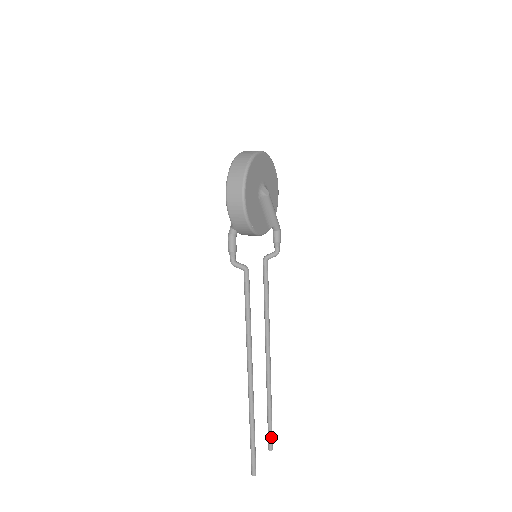
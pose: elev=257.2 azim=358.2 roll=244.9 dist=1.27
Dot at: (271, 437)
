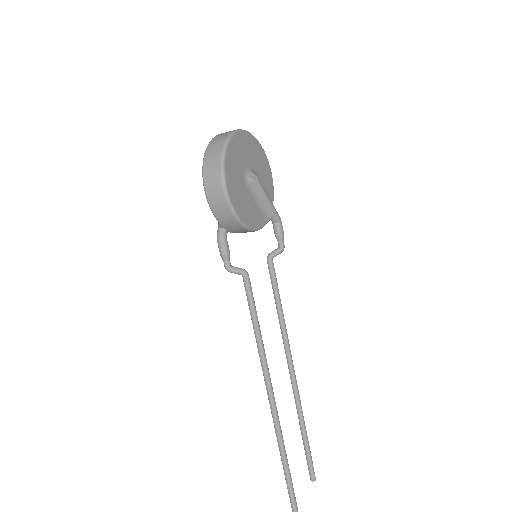
Dot at: (311, 465)
